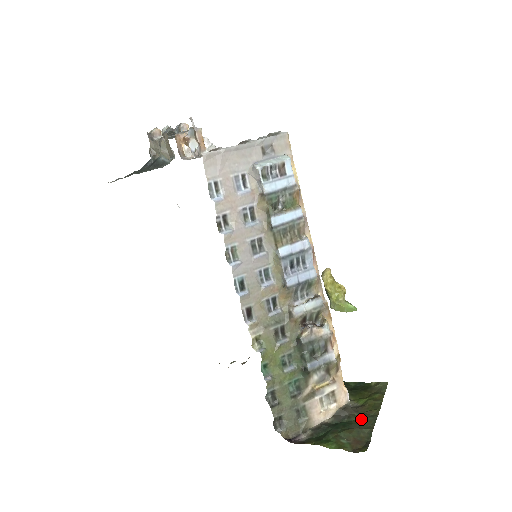
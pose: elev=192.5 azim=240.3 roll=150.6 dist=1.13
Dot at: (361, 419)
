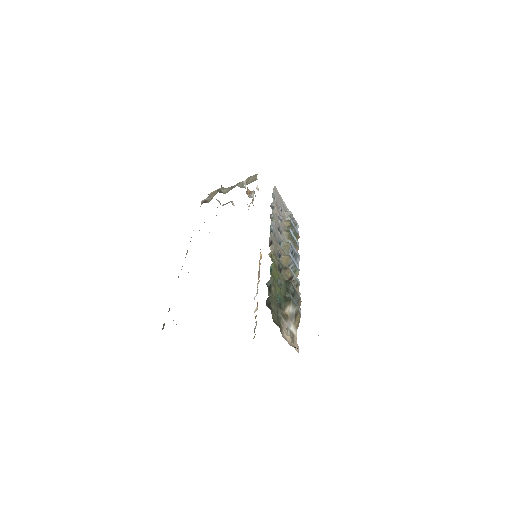
Dot at: occluded
